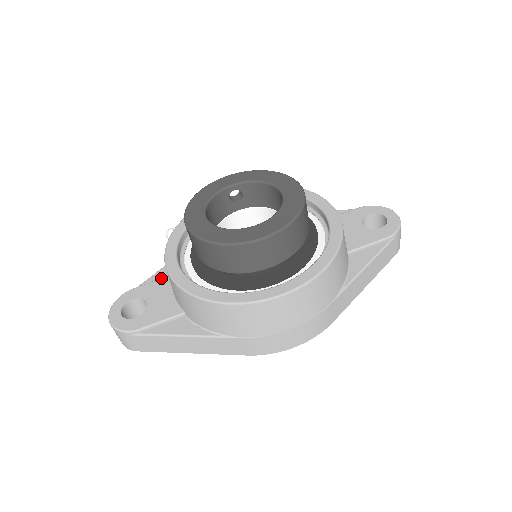
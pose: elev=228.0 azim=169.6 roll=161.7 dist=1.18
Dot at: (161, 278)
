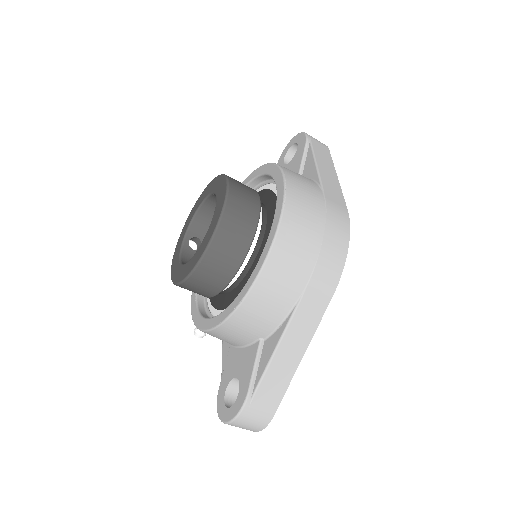
Dot at: occluded
